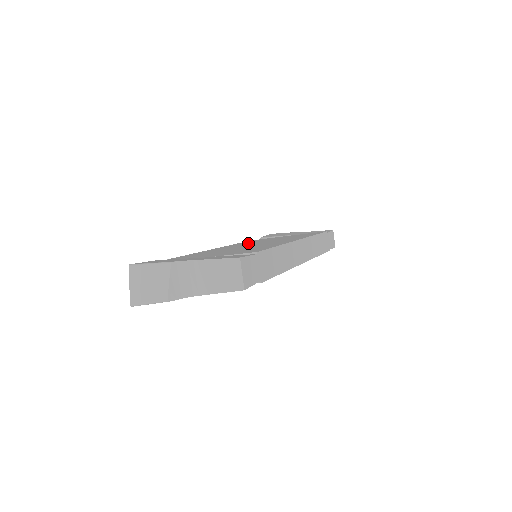
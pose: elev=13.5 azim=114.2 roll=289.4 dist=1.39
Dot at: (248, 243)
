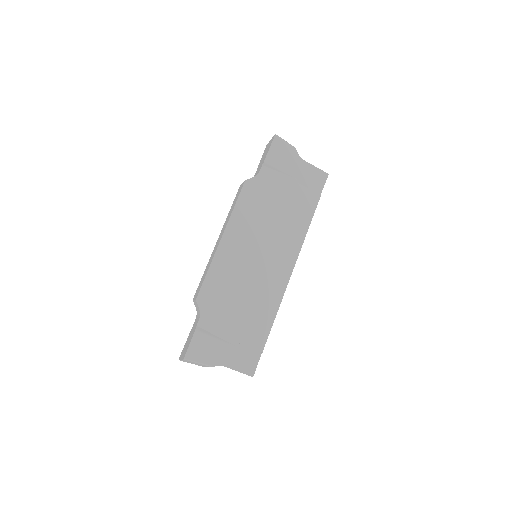
Dot at: occluded
